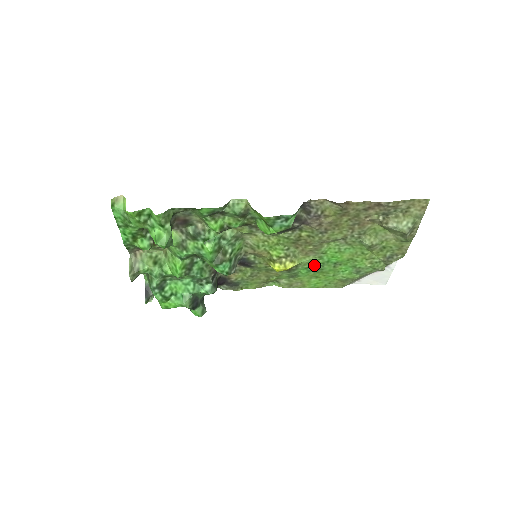
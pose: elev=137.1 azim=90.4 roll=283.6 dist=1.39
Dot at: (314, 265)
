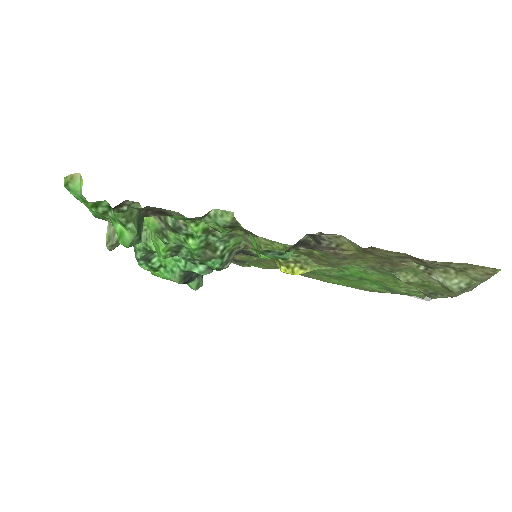
Dot at: (333, 273)
